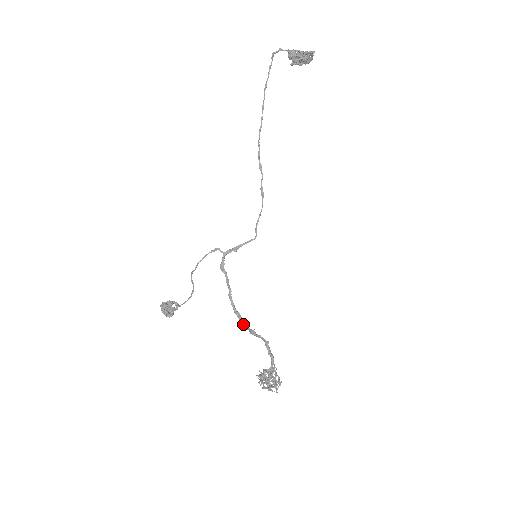
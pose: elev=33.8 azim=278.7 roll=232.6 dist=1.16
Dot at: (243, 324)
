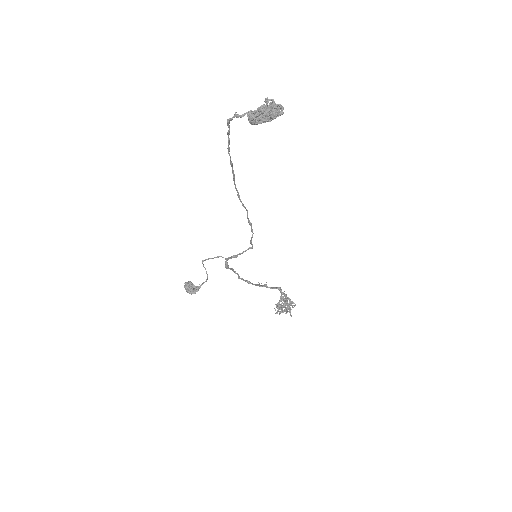
Dot at: occluded
